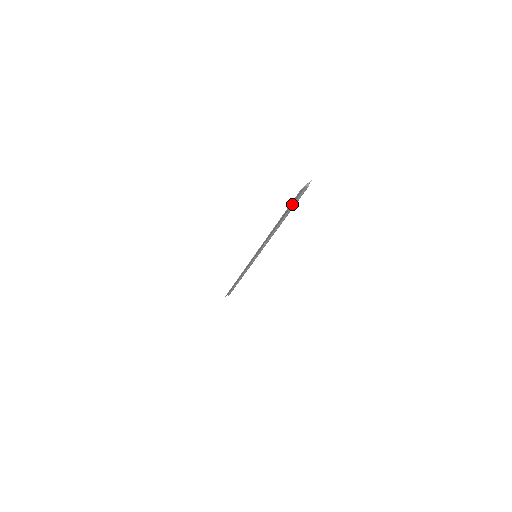
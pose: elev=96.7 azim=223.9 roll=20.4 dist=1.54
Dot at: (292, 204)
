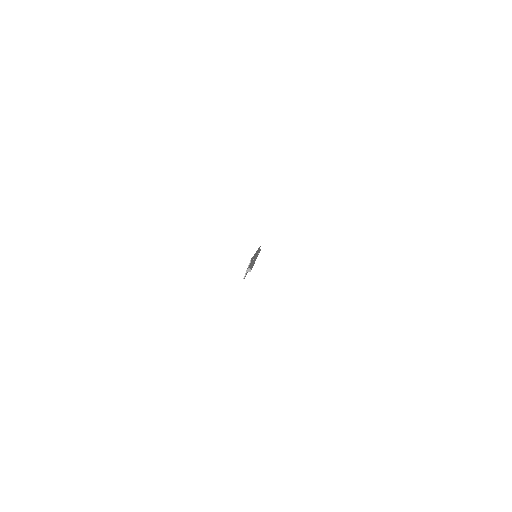
Dot at: occluded
